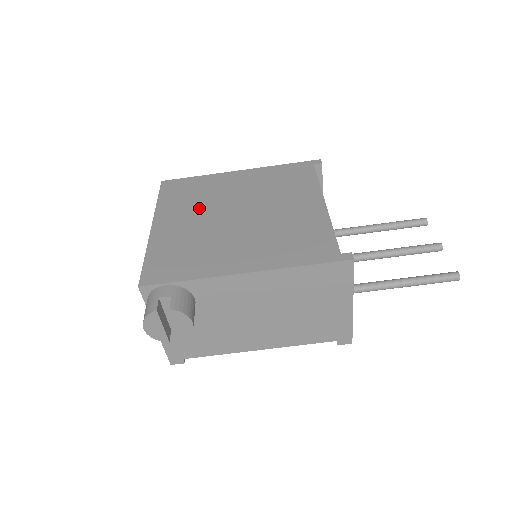
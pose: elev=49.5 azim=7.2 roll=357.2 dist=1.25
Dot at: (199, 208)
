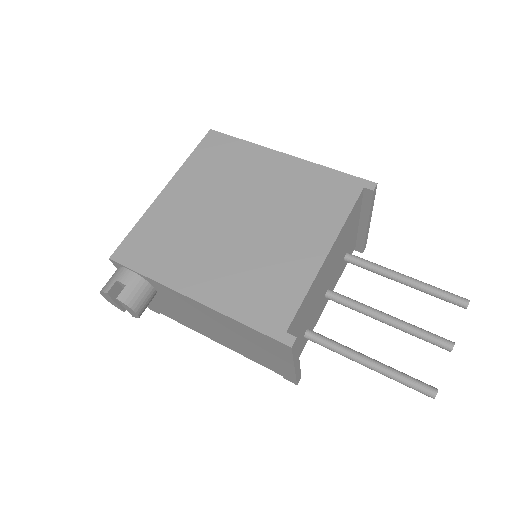
Dot at: (215, 189)
